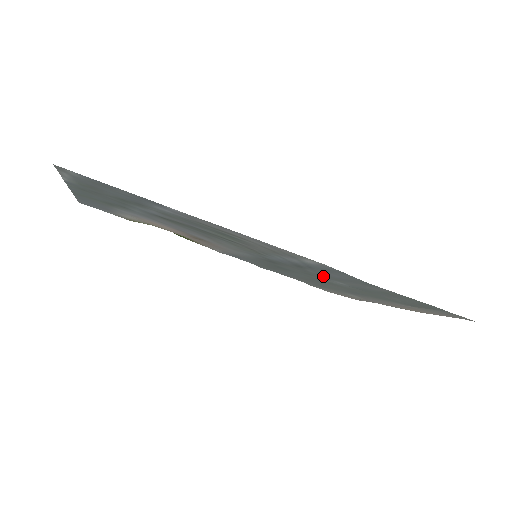
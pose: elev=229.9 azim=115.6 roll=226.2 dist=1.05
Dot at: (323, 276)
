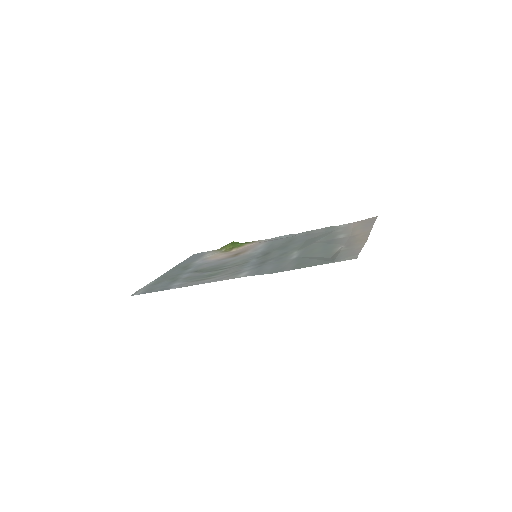
Dot at: (279, 260)
